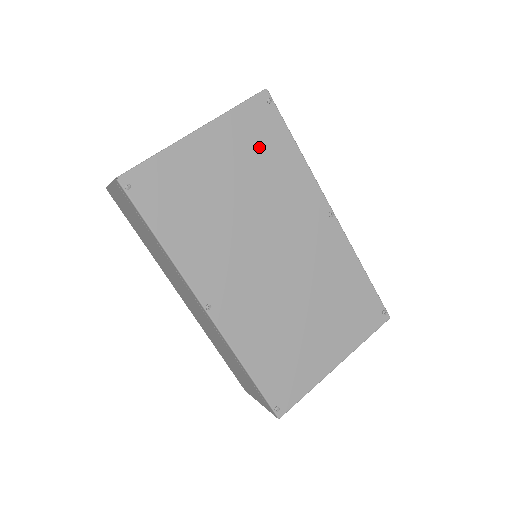
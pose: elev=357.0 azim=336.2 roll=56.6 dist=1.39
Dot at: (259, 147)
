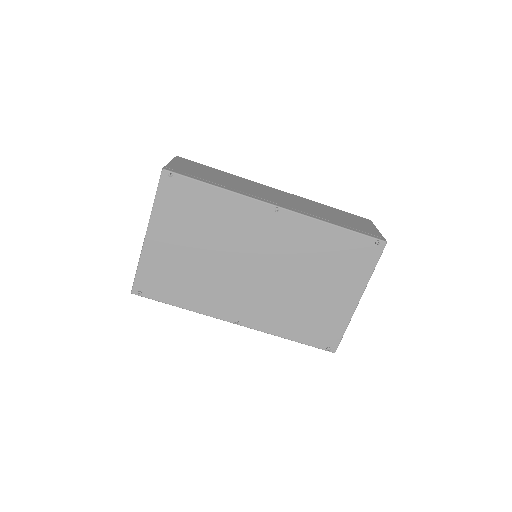
Dot at: (189, 210)
